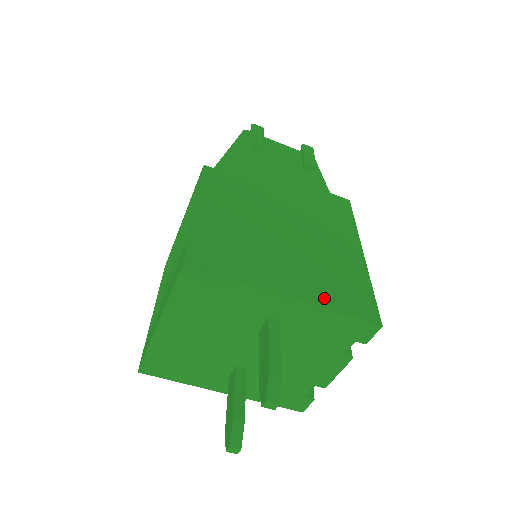
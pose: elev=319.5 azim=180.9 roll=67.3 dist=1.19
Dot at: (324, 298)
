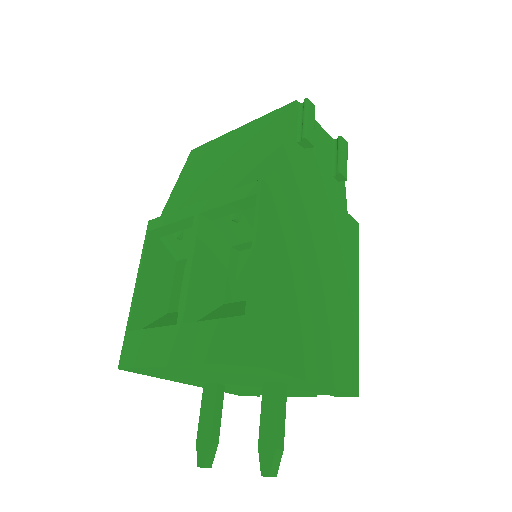
Dot at: (331, 375)
